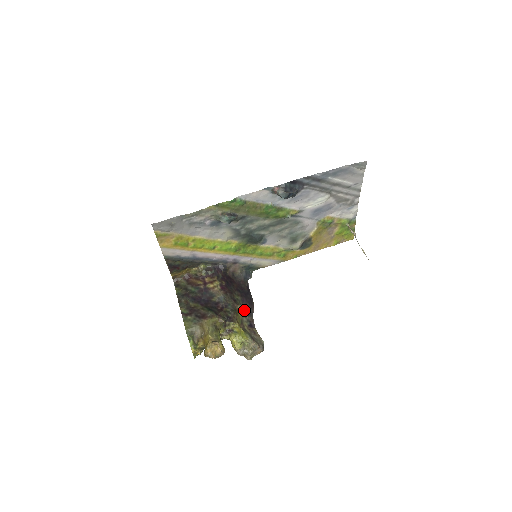
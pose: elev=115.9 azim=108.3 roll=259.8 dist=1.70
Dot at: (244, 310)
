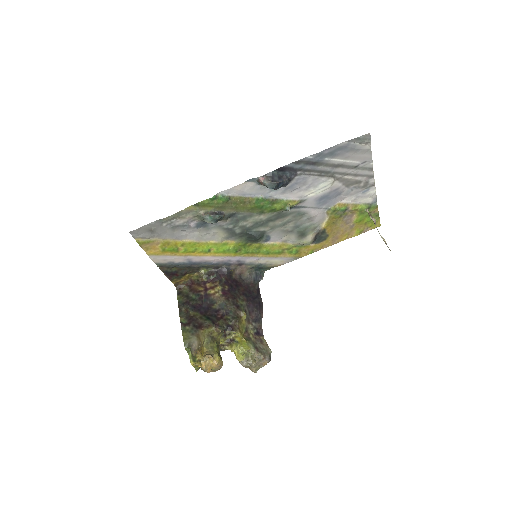
Dot at: (250, 316)
